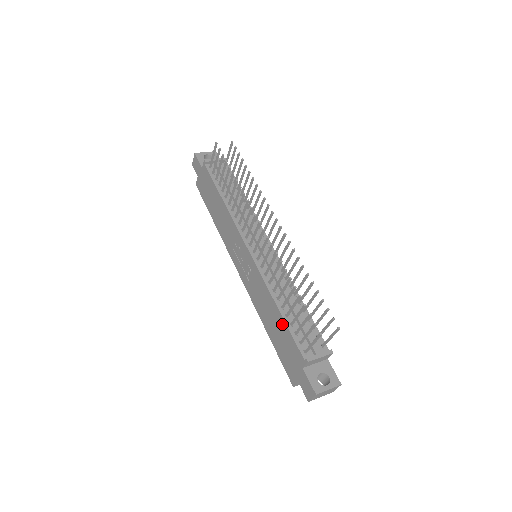
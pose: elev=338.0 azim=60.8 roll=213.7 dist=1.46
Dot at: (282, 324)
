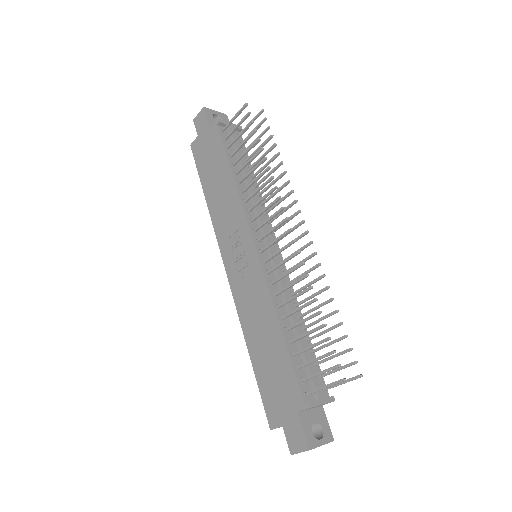
Dot at: (281, 351)
